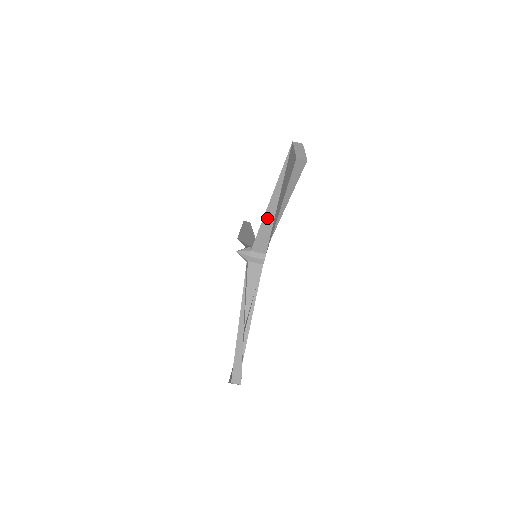
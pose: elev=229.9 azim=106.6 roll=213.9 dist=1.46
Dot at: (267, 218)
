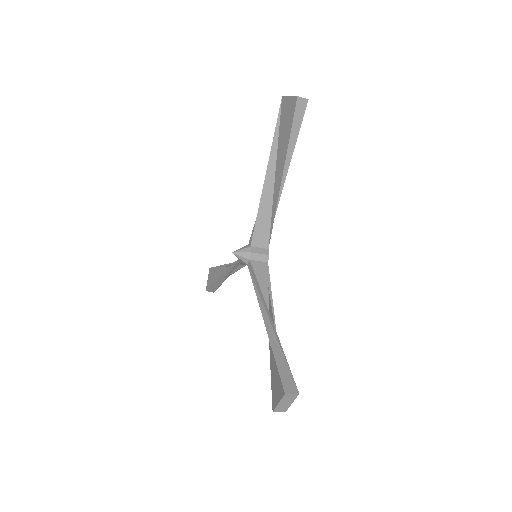
Dot at: (265, 197)
